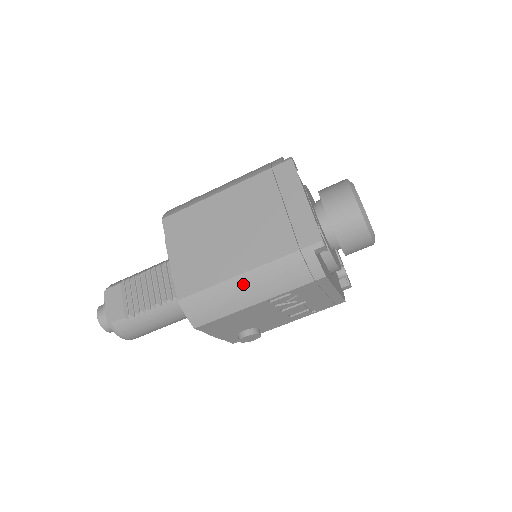
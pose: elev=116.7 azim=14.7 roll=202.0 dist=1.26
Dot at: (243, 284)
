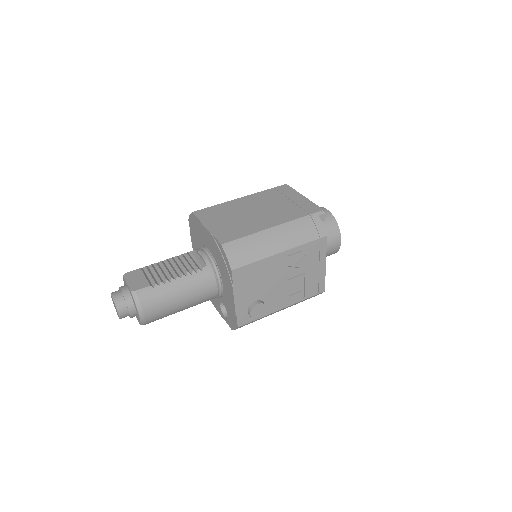
Dot at: (272, 235)
